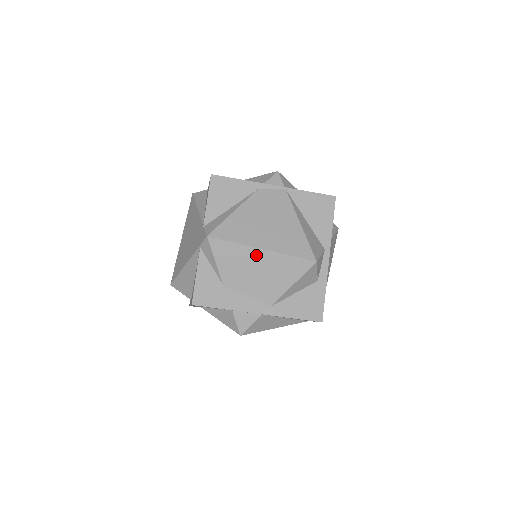
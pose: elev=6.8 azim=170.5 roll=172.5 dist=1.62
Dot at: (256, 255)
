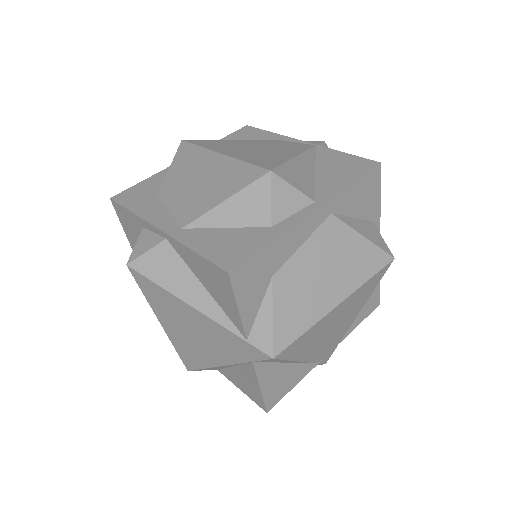
Dot at: (210, 160)
